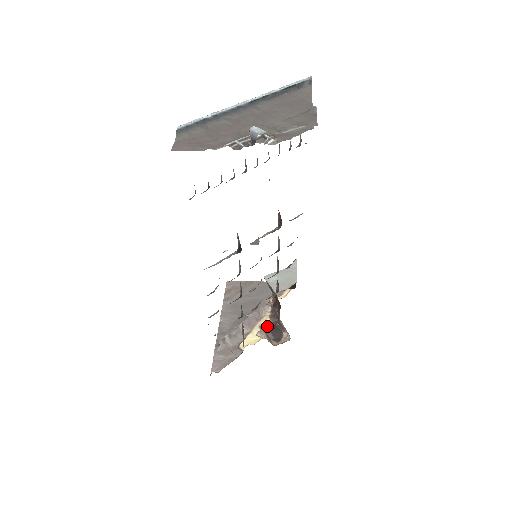
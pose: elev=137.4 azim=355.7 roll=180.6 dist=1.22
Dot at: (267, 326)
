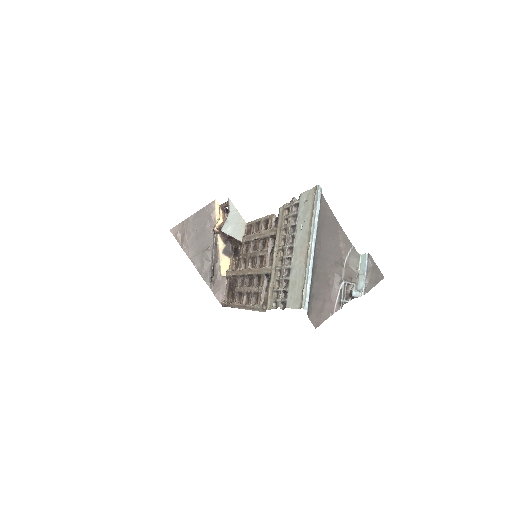
Dot at: (226, 249)
